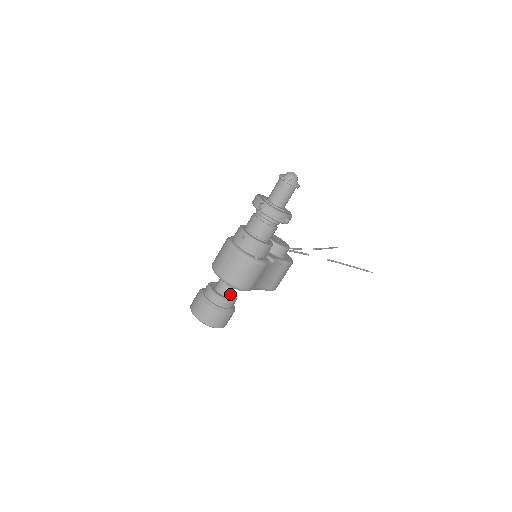
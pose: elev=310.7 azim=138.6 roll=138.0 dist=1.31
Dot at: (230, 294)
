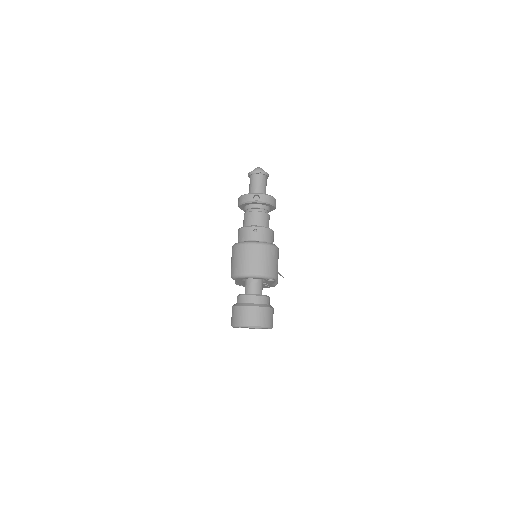
Dot at: occluded
